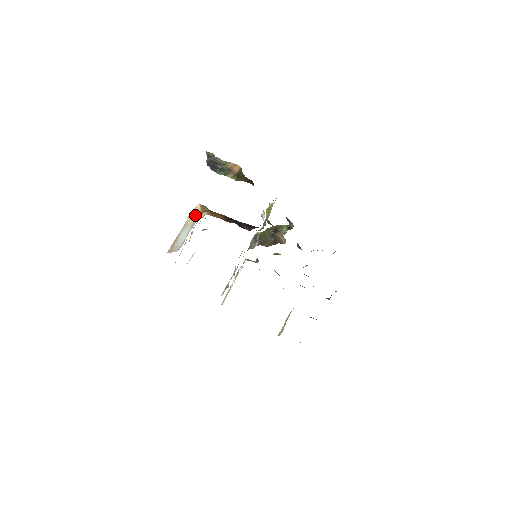
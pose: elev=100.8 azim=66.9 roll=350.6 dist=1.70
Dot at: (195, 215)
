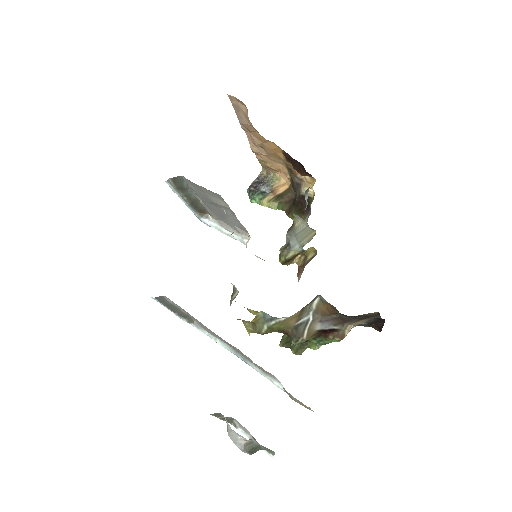
Dot at: occluded
